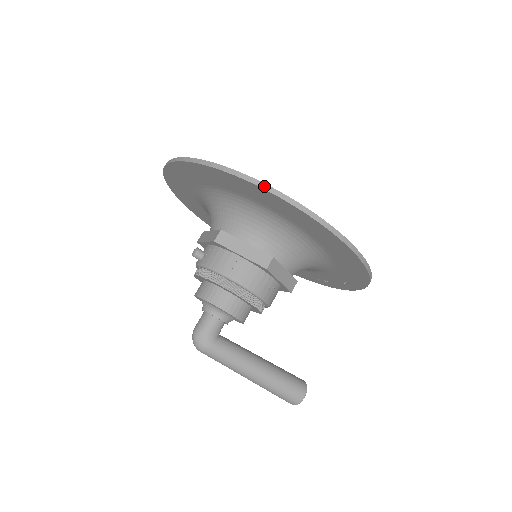
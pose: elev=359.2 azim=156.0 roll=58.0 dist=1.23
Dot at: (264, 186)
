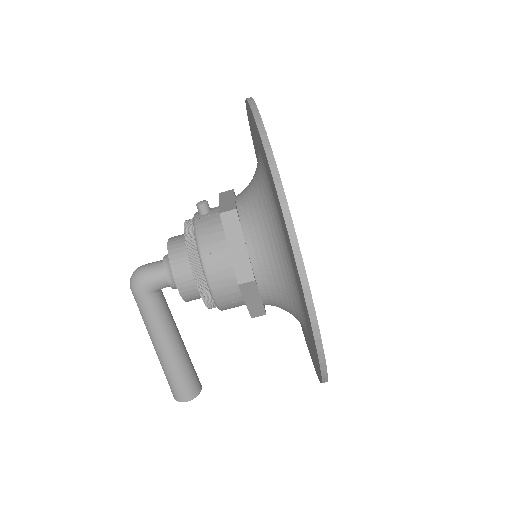
Dot at: (289, 221)
